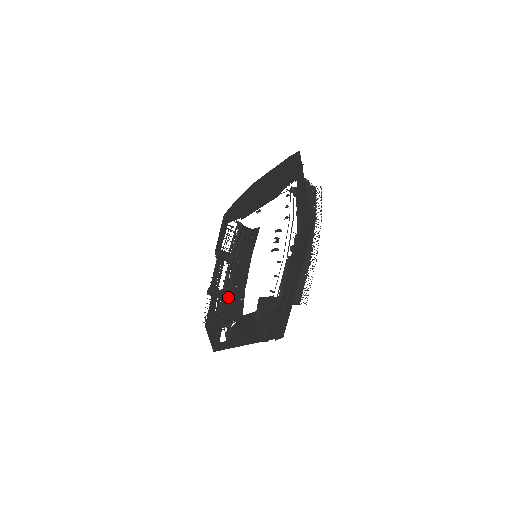
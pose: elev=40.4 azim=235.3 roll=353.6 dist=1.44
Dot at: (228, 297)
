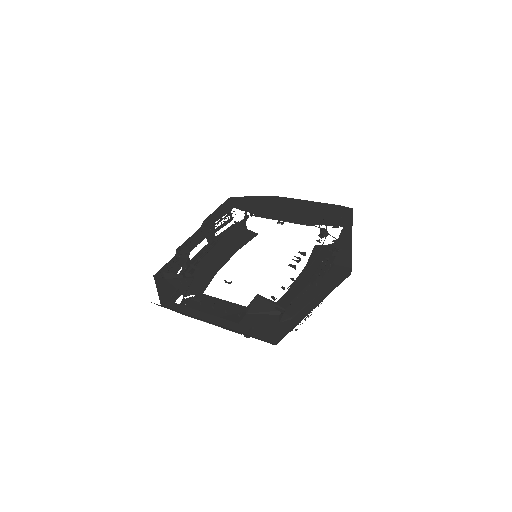
Dot at: (190, 267)
